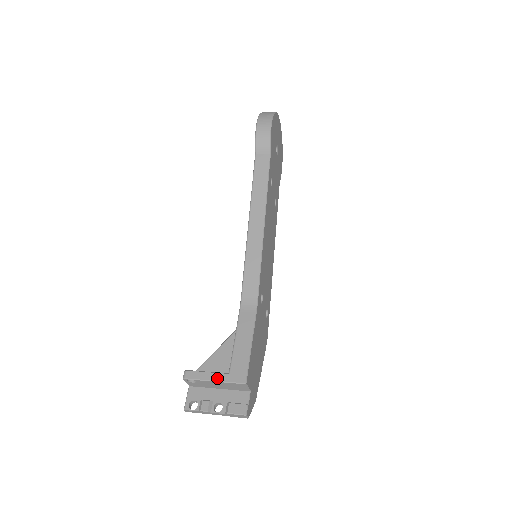
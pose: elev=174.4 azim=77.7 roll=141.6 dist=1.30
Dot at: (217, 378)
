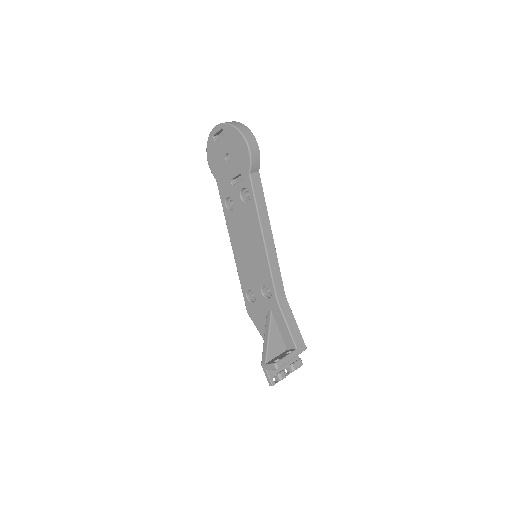
Dot at: (294, 356)
